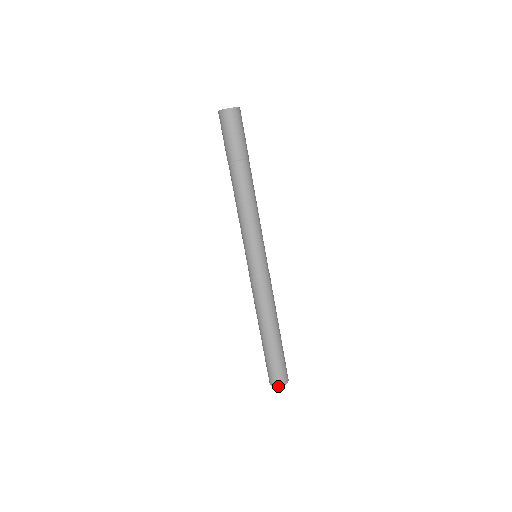
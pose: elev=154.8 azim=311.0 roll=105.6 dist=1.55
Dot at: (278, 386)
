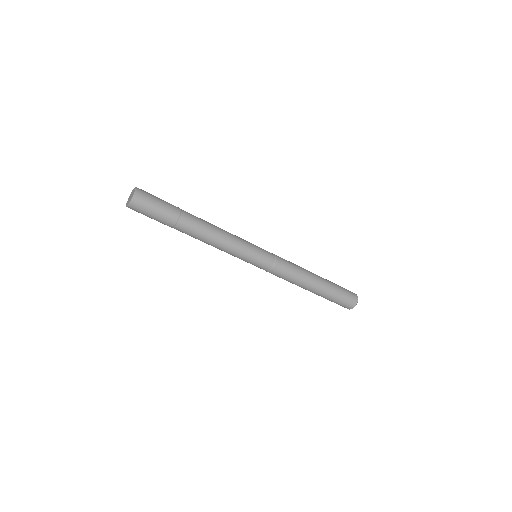
Dot at: (356, 303)
